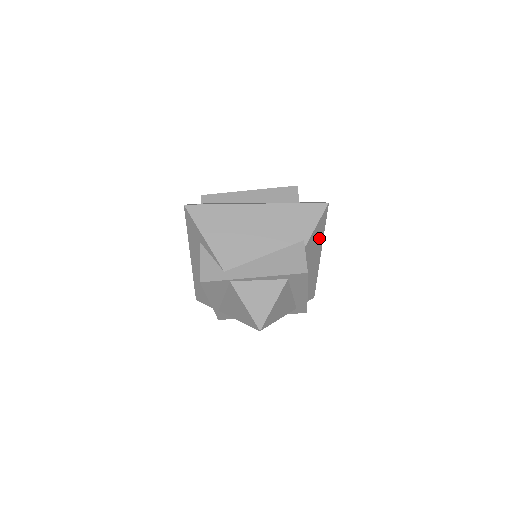
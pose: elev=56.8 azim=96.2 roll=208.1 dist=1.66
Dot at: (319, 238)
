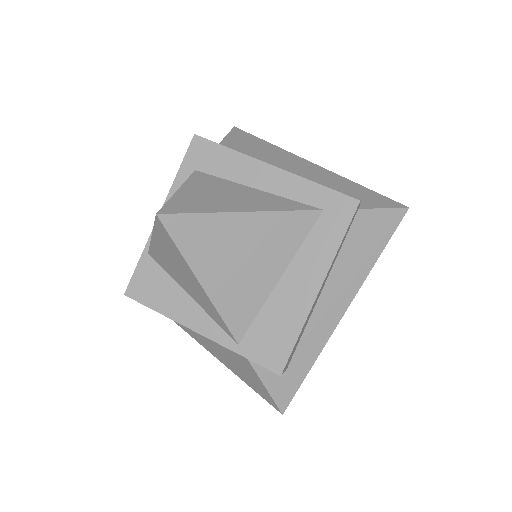
Dot at: (263, 148)
